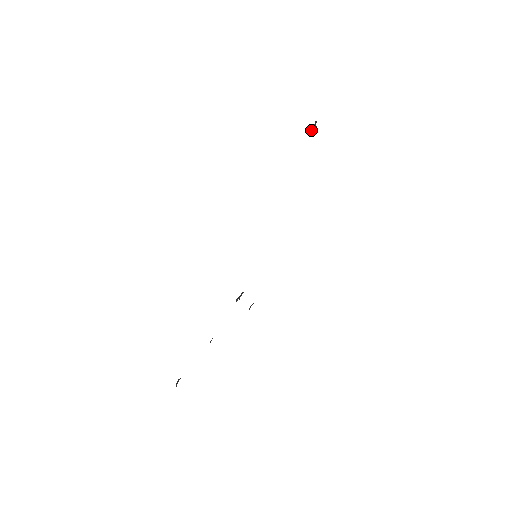
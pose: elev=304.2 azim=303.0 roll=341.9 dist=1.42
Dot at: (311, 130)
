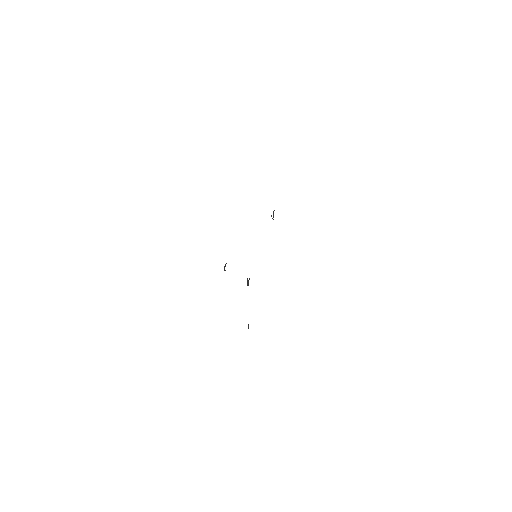
Dot at: occluded
